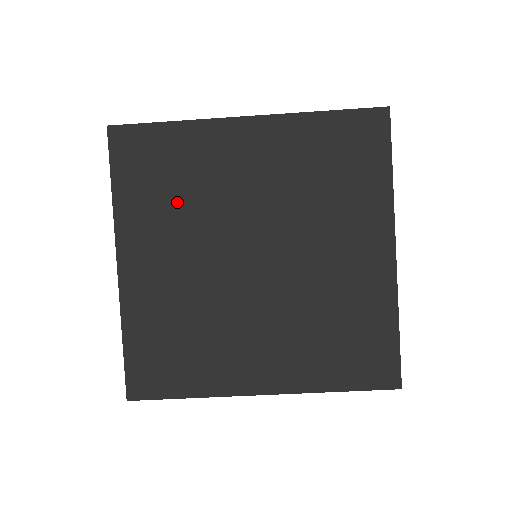
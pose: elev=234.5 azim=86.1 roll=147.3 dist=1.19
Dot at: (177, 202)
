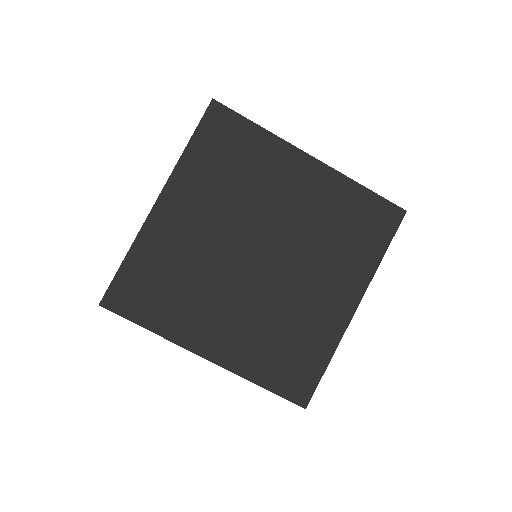
Dot at: (229, 183)
